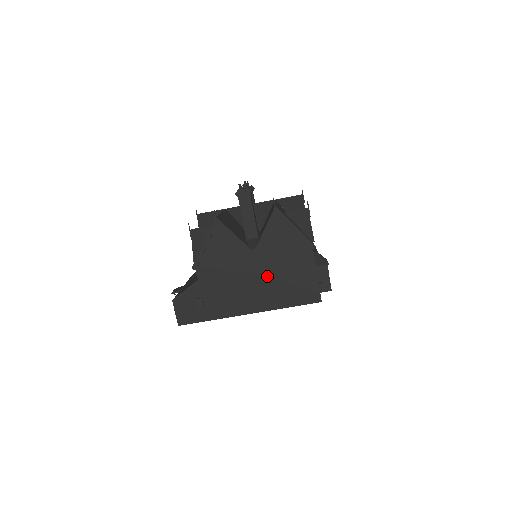
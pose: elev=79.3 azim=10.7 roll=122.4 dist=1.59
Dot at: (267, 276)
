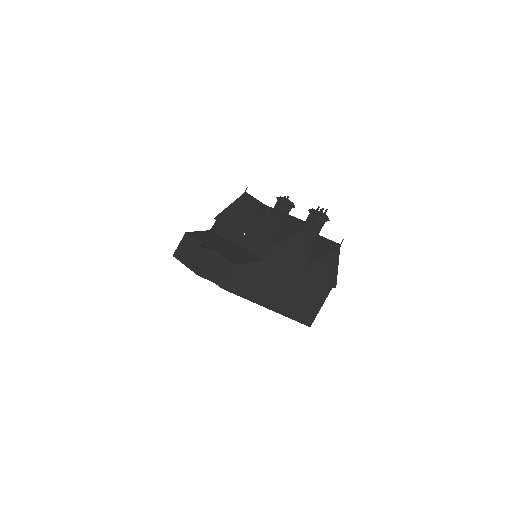
Dot at: (300, 289)
